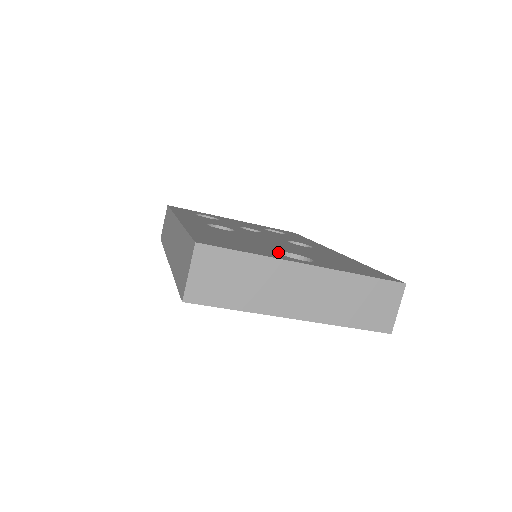
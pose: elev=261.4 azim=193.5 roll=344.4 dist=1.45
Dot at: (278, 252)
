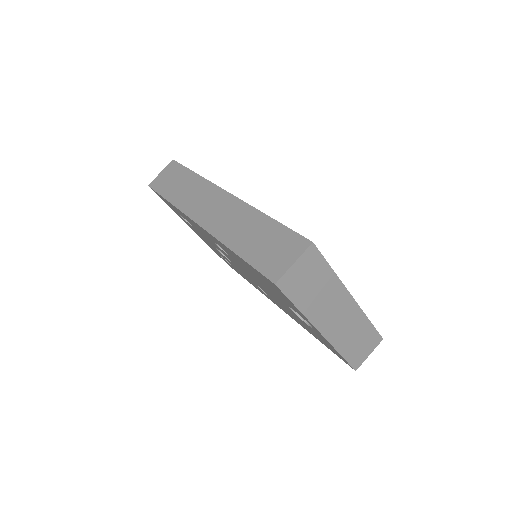
Dot at: occluded
